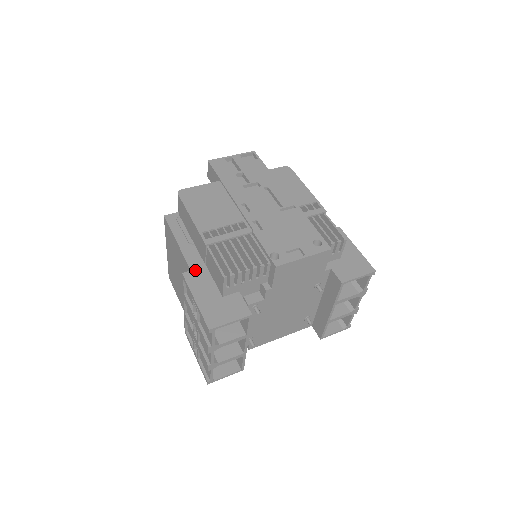
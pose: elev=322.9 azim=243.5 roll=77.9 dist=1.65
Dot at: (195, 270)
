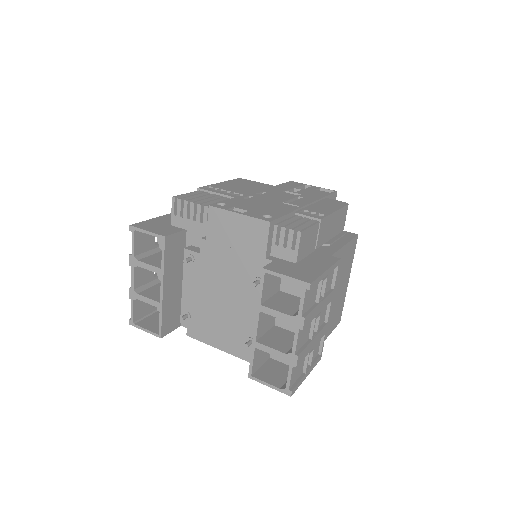
Dot at: occluded
